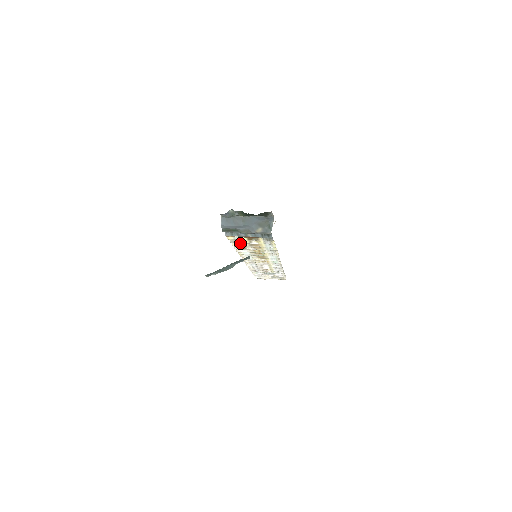
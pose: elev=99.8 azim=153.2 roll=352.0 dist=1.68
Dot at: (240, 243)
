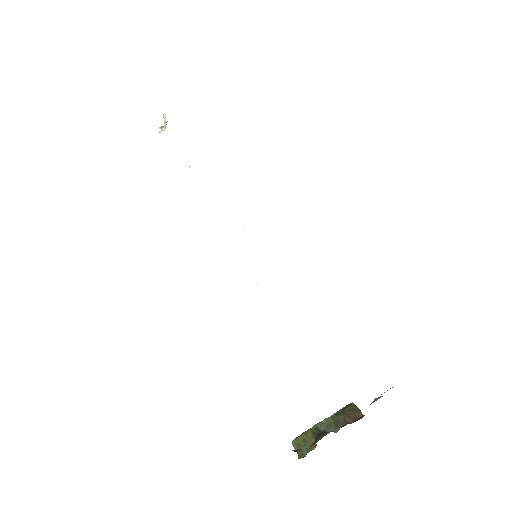
Dot at: occluded
